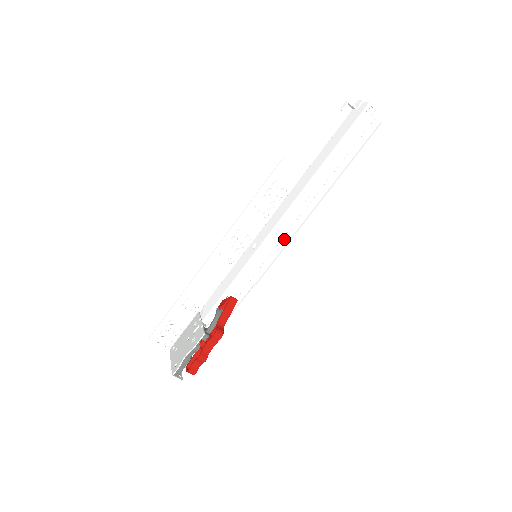
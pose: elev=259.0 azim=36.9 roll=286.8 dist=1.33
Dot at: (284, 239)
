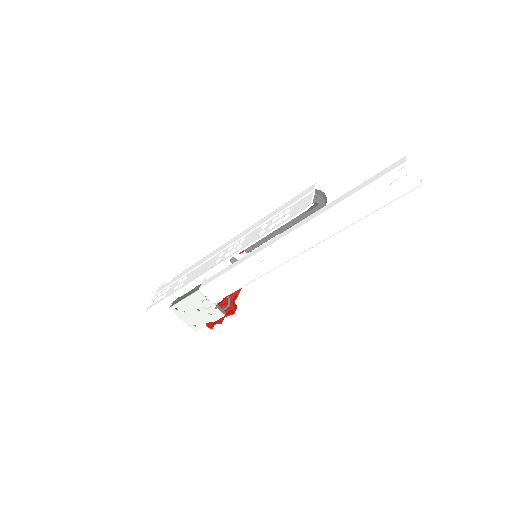
Dot at: occluded
